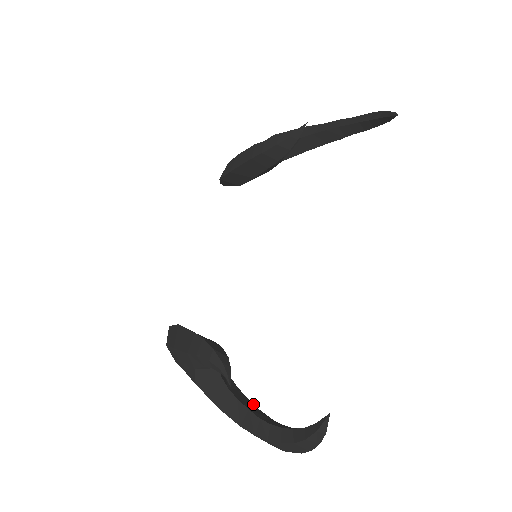
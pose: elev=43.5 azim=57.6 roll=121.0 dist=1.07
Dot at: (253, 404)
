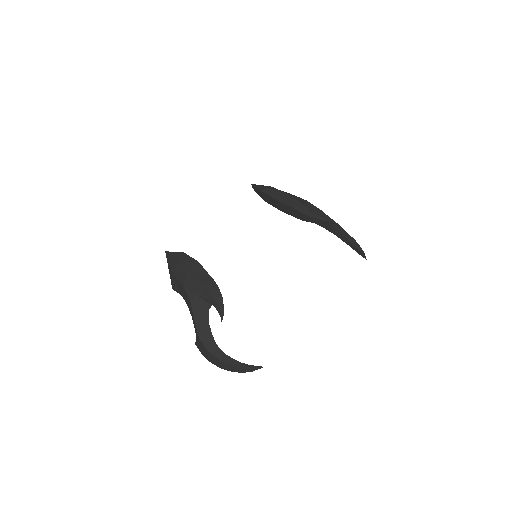
Dot at: occluded
